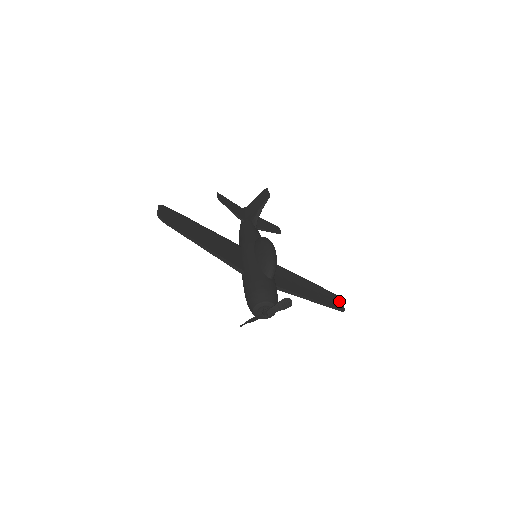
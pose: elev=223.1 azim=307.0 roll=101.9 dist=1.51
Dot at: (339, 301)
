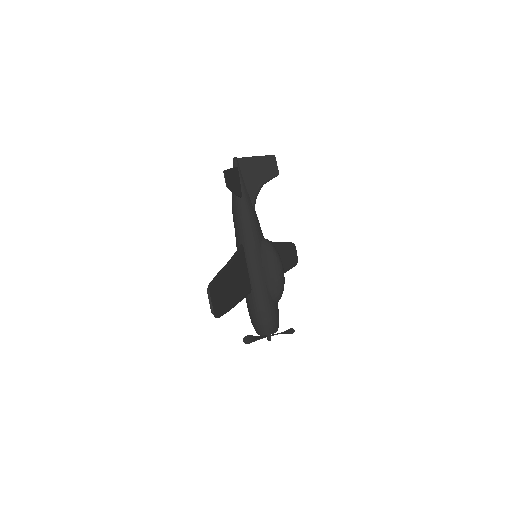
Dot at: (295, 251)
